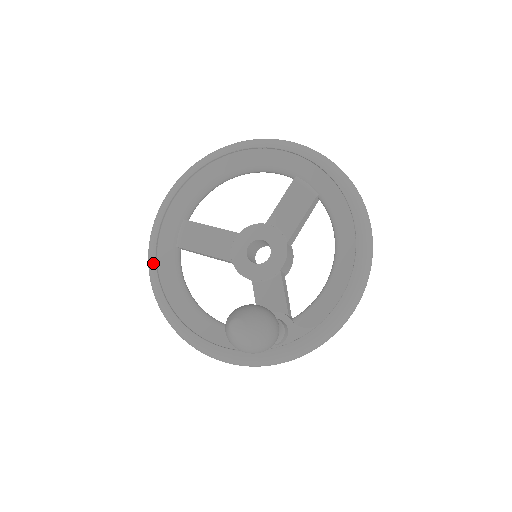
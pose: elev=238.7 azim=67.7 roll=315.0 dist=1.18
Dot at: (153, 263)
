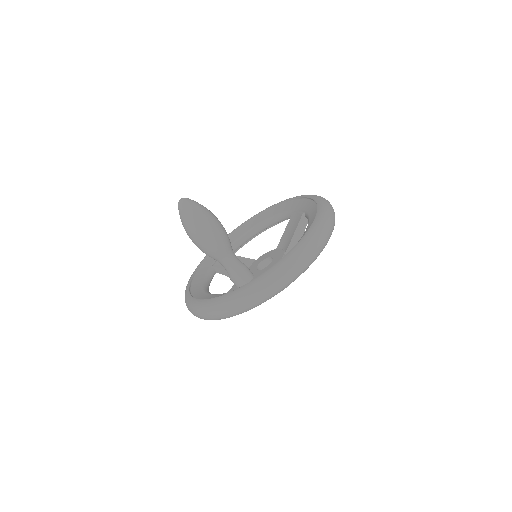
Dot at: (192, 274)
